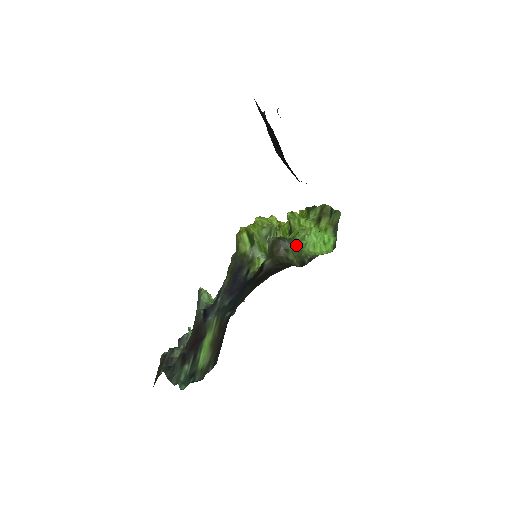
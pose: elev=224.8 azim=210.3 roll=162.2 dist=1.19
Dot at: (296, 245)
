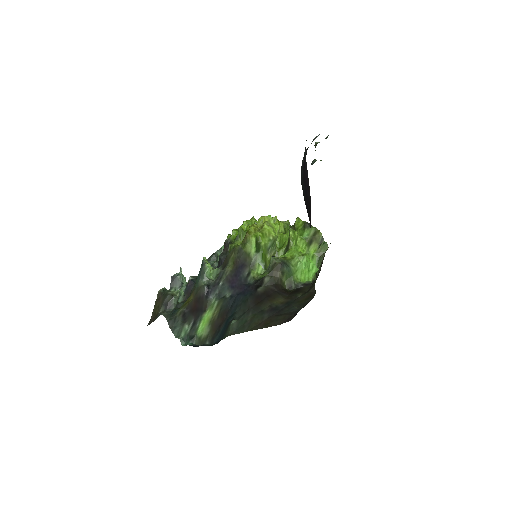
Dot at: (290, 271)
